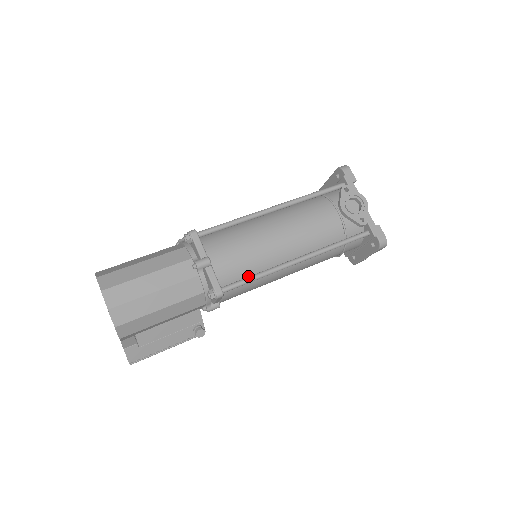
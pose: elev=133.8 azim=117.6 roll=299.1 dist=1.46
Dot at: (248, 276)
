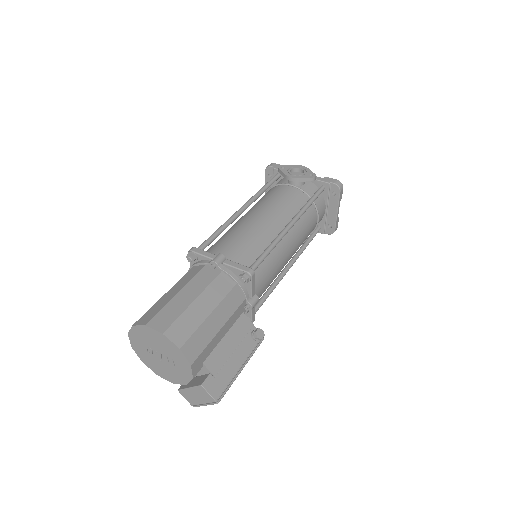
Dot at: occluded
